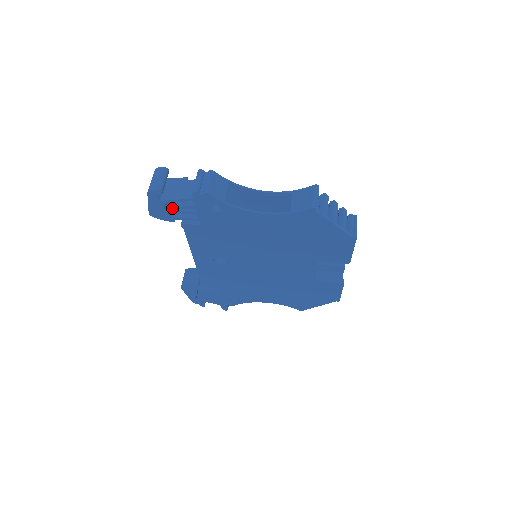
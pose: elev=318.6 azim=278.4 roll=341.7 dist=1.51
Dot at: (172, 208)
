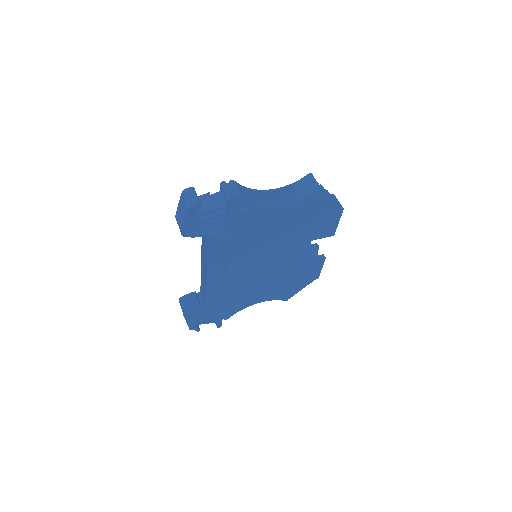
Dot at: (205, 221)
